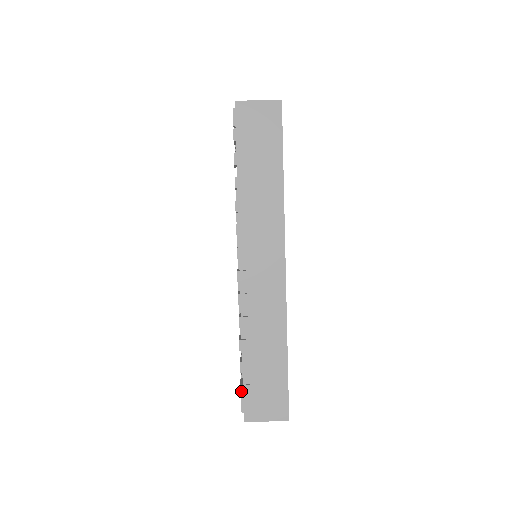
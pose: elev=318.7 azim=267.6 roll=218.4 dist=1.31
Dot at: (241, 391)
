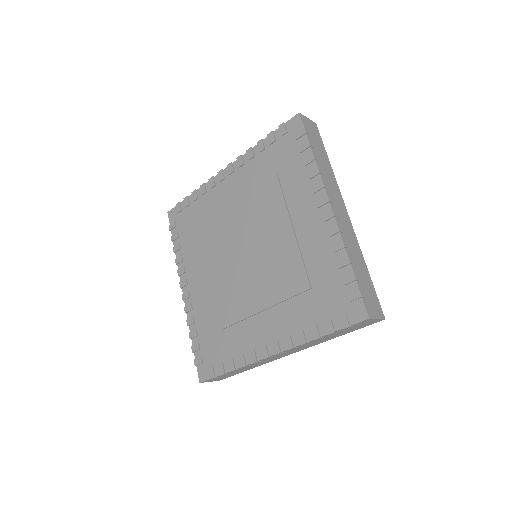
Dot at: (361, 293)
